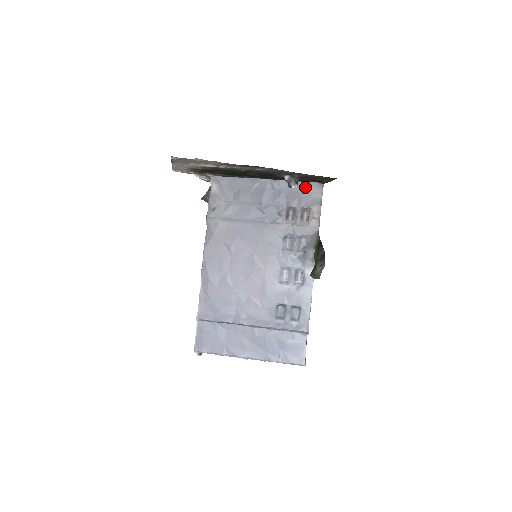
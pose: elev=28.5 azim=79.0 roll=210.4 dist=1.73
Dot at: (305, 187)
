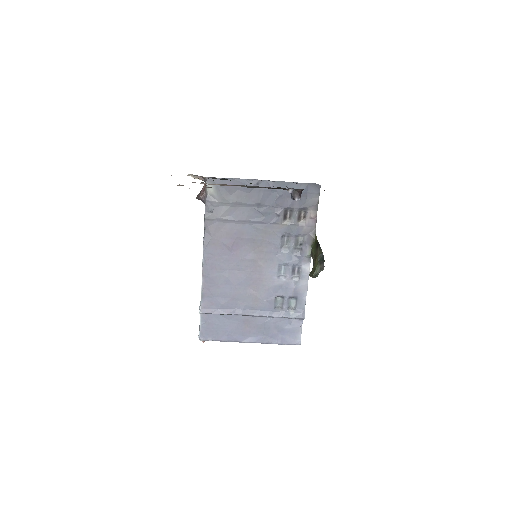
Dot at: (303, 188)
